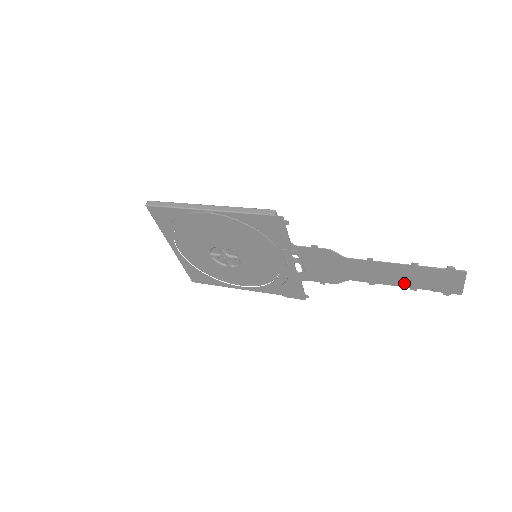
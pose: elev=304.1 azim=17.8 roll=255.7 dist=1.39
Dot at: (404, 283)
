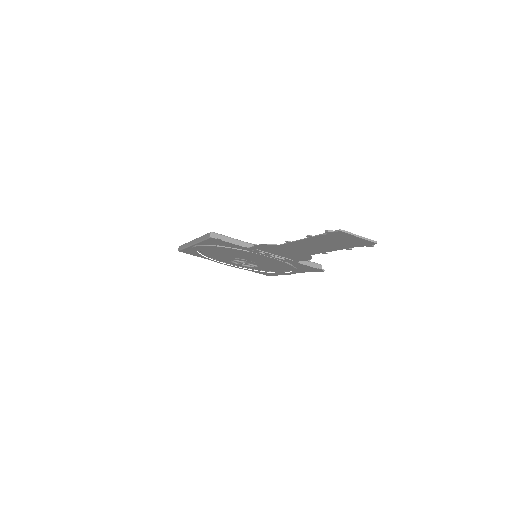
Dot at: (335, 248)
